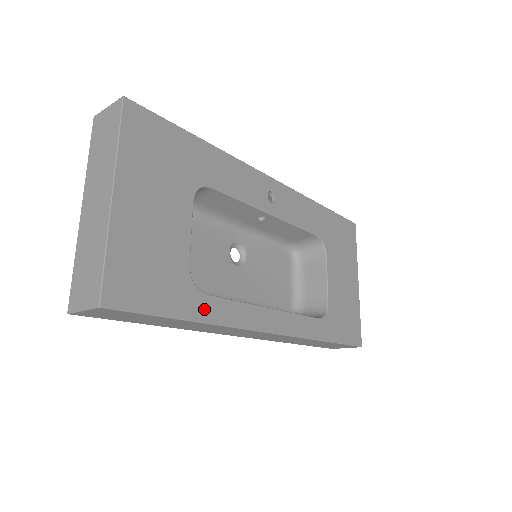
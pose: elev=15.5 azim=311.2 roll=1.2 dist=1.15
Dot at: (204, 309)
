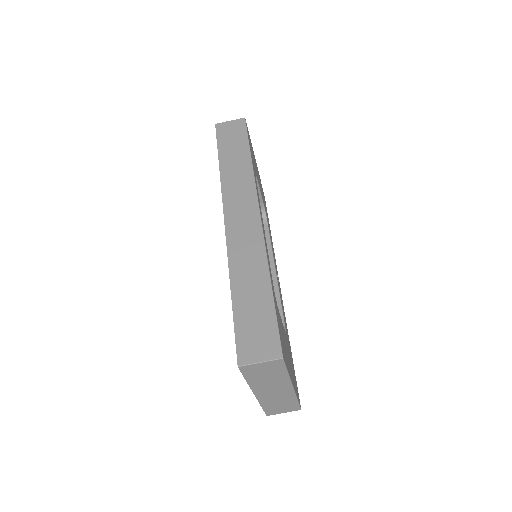
Dot at: occluded
